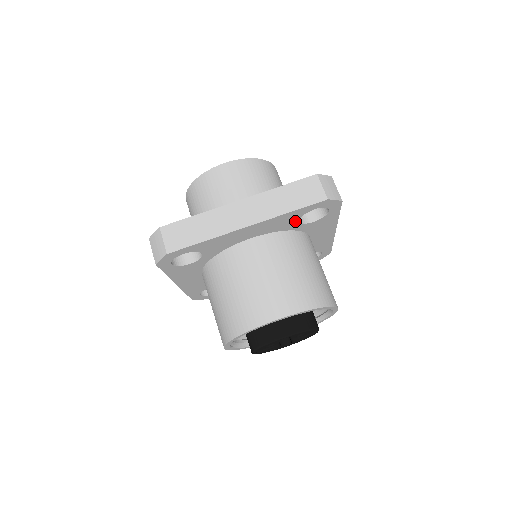
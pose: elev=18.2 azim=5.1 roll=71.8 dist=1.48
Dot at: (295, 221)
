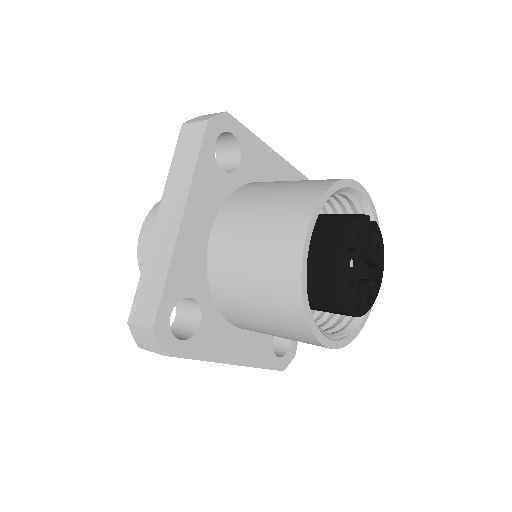
Dot at: (220, 175)
